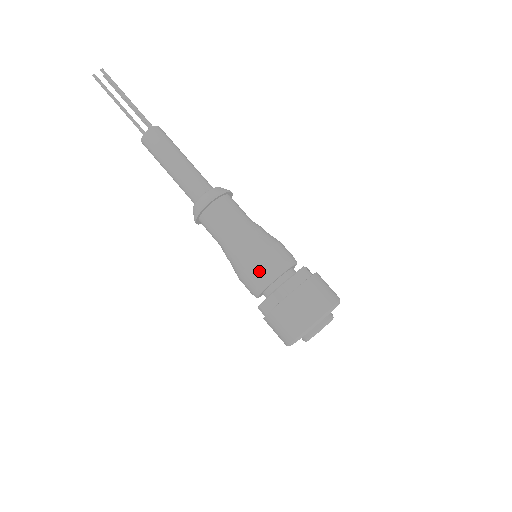
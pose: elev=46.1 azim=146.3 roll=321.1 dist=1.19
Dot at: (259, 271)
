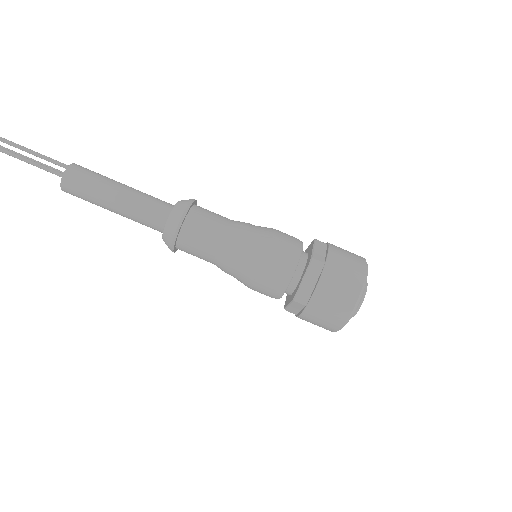
Dot at: (280, 256)
